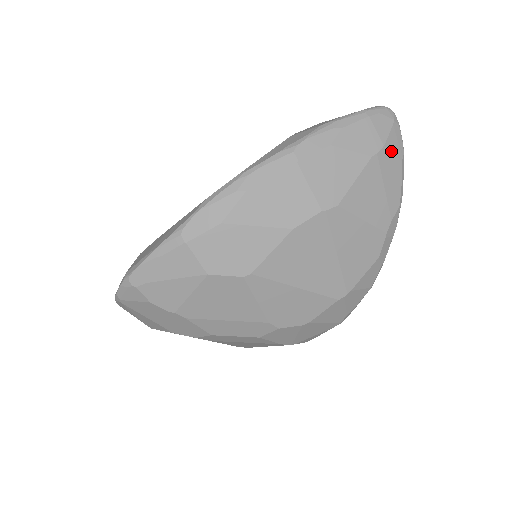
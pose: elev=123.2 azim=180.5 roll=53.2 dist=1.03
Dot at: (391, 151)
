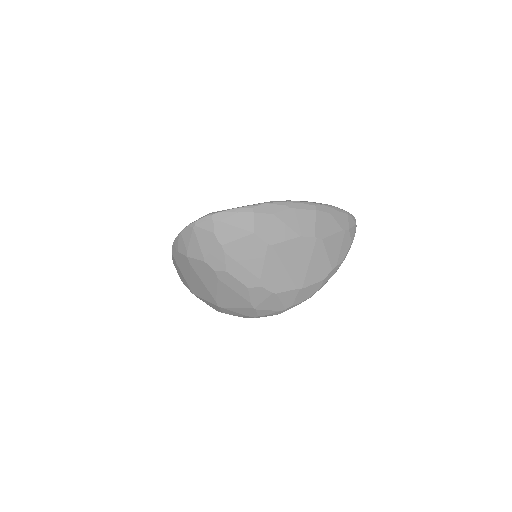
Dot at: (350, 234)
